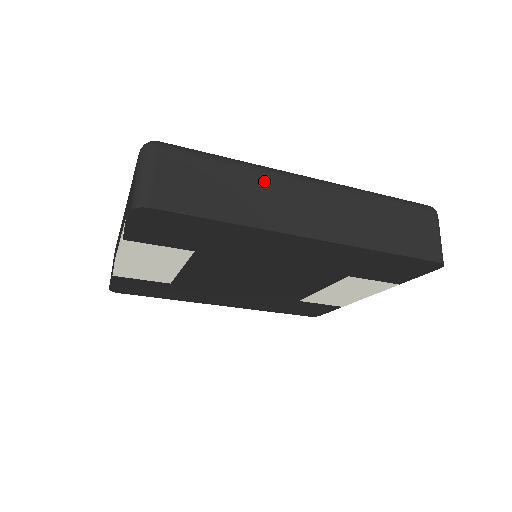
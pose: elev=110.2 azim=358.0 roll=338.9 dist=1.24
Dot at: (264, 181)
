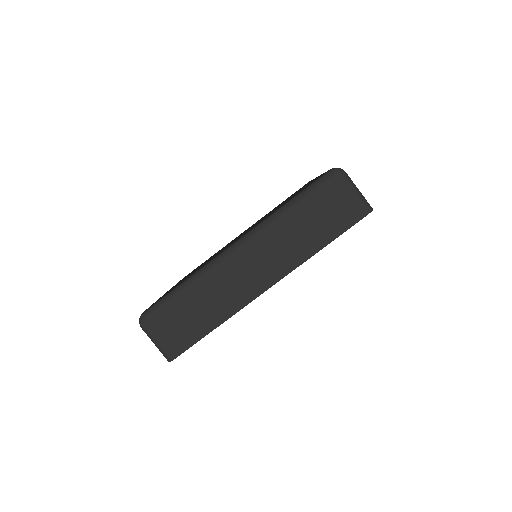
Dot at: (213, 282)
